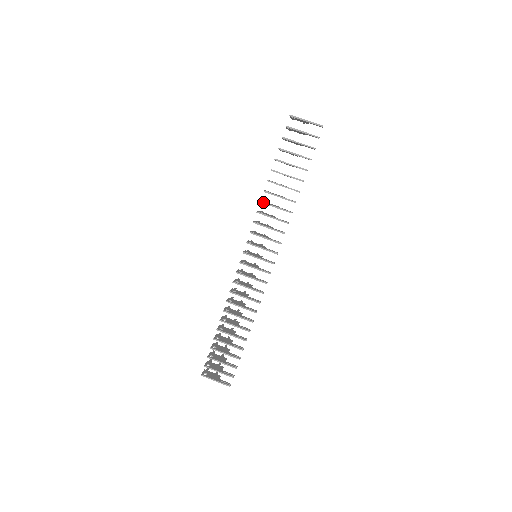
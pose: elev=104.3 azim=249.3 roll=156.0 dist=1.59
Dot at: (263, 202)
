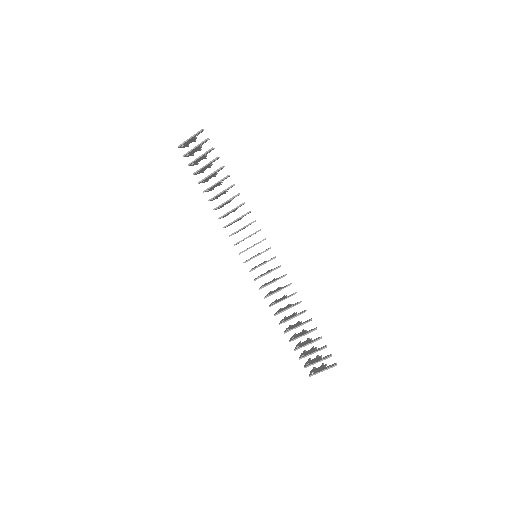
Dot at: (220, 217)
